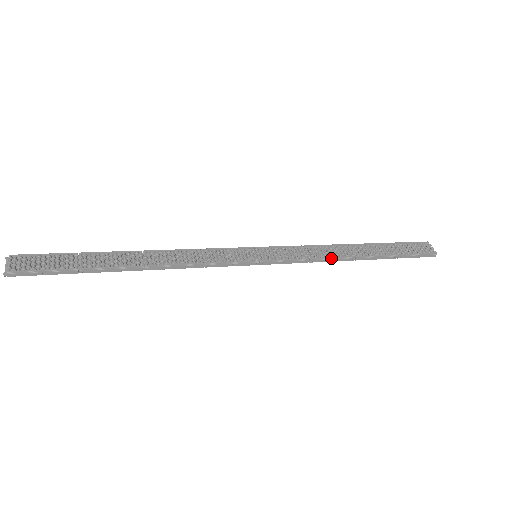
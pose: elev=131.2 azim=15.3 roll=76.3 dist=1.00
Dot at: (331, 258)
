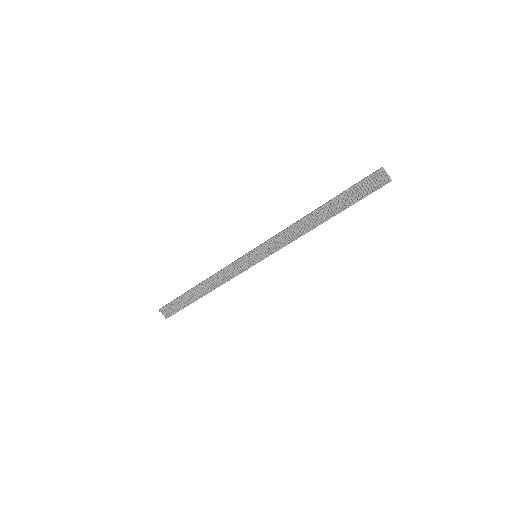
Dot at: (302, 235)
